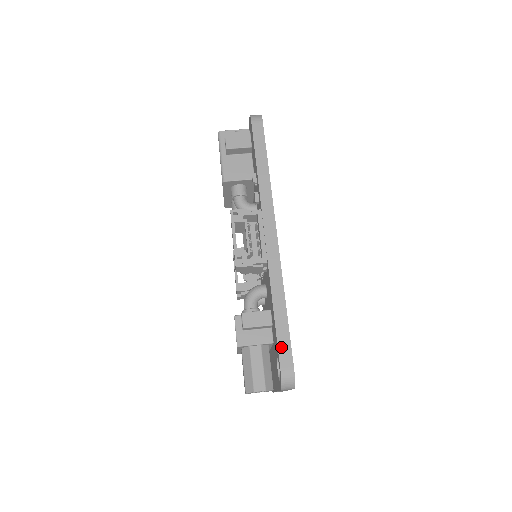
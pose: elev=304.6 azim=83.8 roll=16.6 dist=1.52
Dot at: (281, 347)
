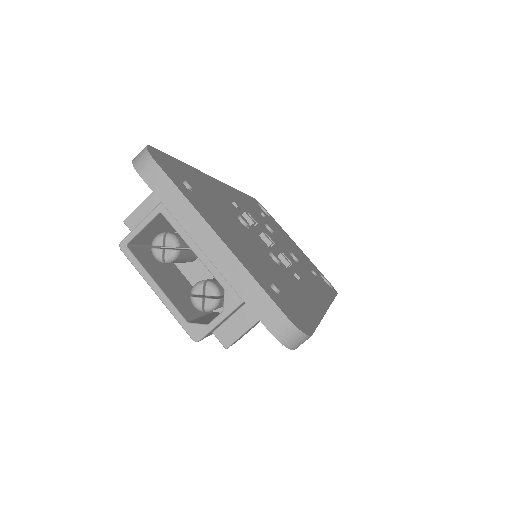
Dot at: occluded
